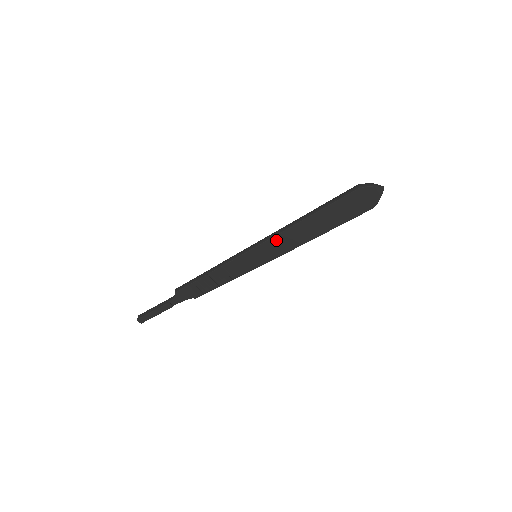
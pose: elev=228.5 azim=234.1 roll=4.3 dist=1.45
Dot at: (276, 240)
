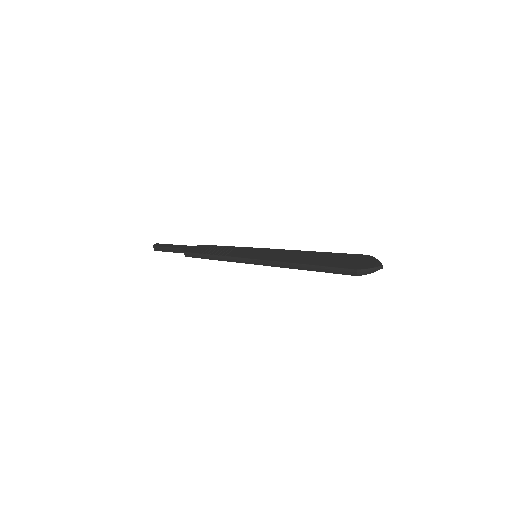
Dot at: occluded
